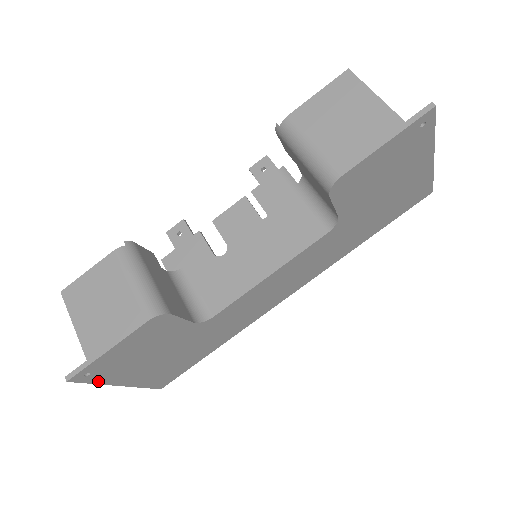
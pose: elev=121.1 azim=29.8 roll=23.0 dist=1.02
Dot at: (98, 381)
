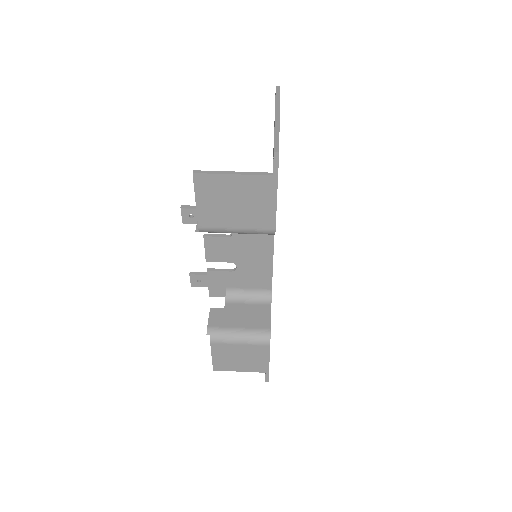
Dot at: occluded
